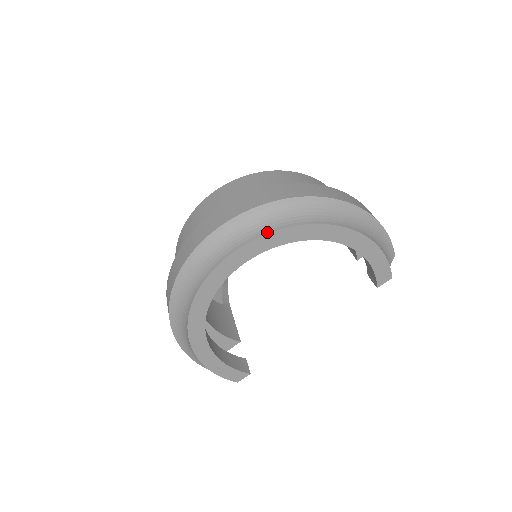
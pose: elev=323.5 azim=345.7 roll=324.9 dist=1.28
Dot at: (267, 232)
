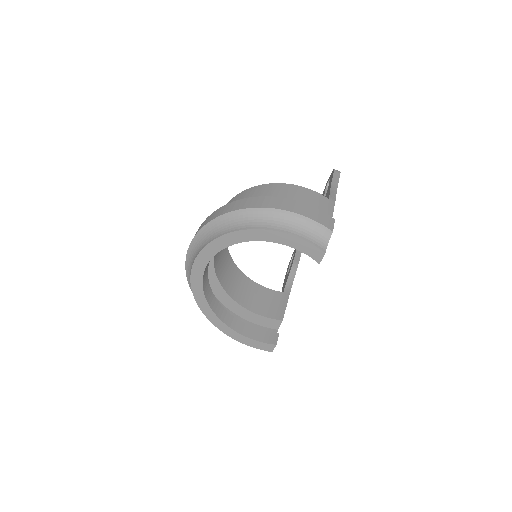
Dot at: (202, 249)
